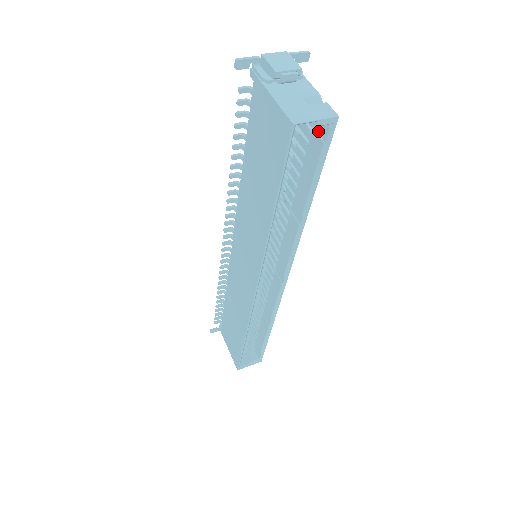
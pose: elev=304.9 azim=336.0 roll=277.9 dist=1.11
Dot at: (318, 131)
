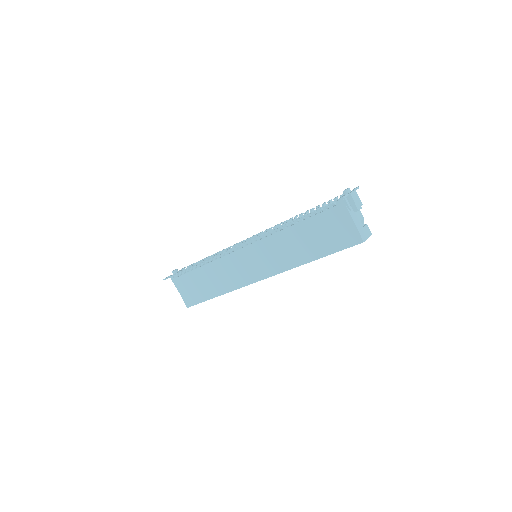
Dot at: occluded
